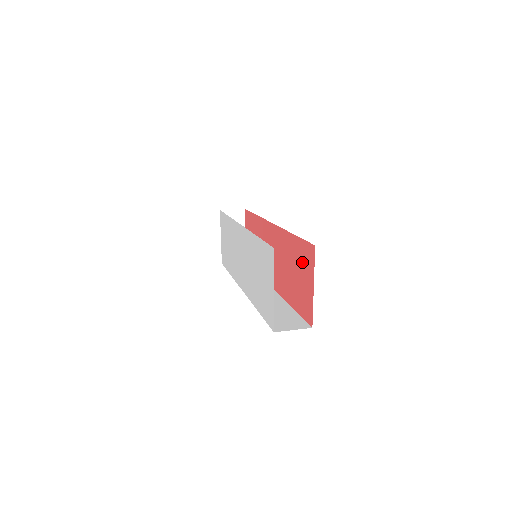
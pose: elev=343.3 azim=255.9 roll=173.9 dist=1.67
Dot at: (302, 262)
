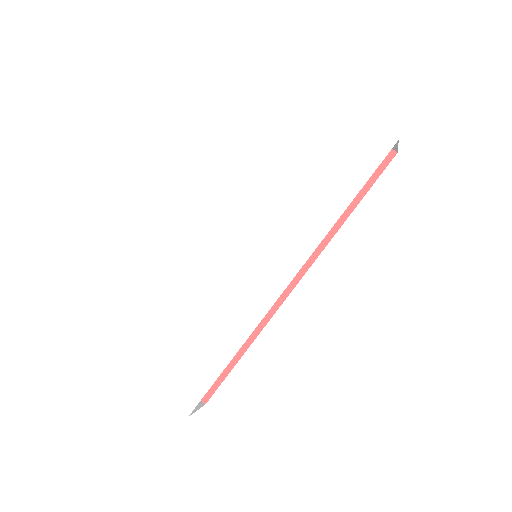
Dot at: occluded
